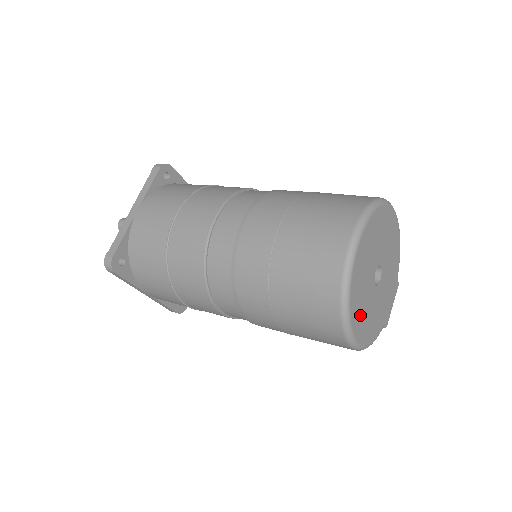
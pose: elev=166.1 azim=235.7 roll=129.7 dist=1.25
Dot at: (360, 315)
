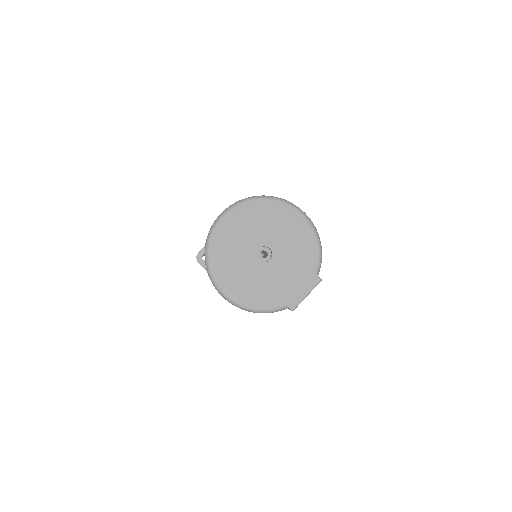
Dot at: (230, 274)
